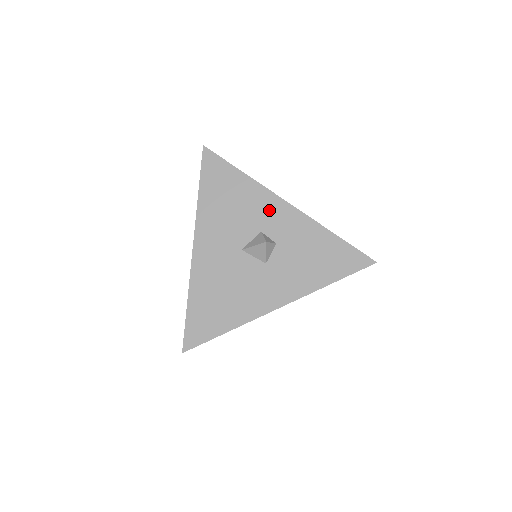
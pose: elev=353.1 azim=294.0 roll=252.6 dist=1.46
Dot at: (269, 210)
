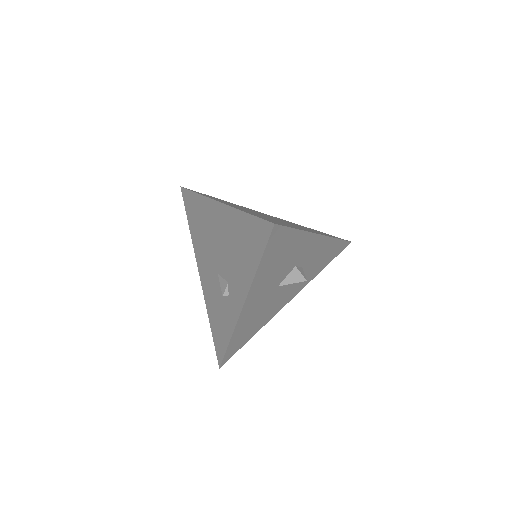
Dot at: (307, 248)
